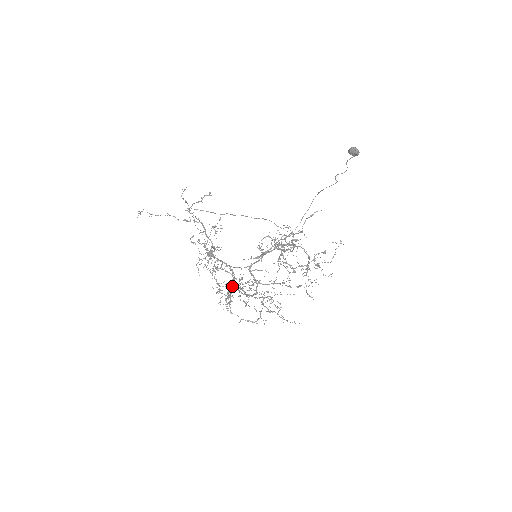
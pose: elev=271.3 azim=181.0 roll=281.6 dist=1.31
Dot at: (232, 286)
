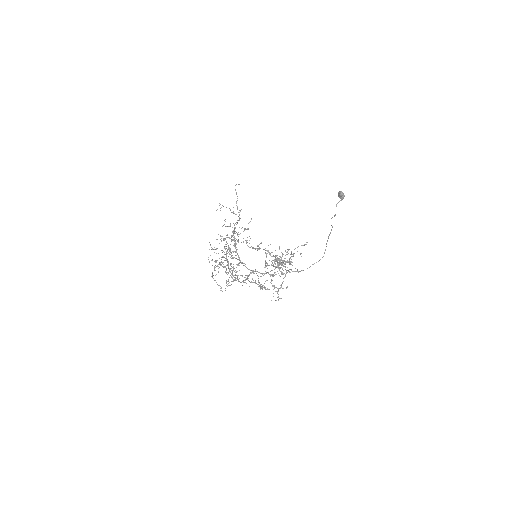
Dot at: (221, 250)
